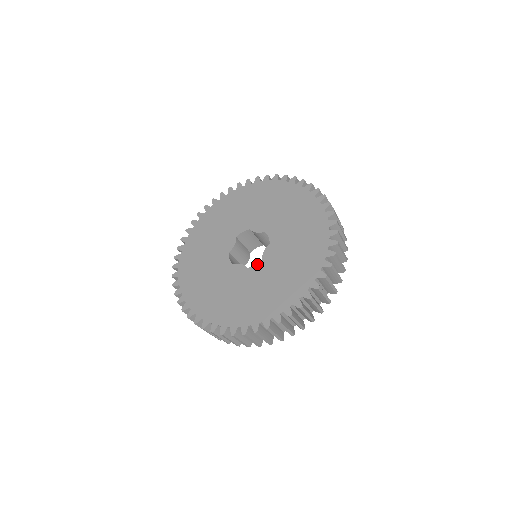
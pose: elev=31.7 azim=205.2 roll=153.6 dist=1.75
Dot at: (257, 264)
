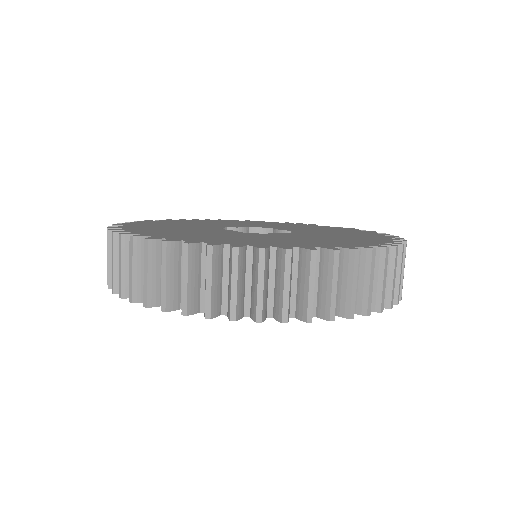
Dot at: (256, 233)
